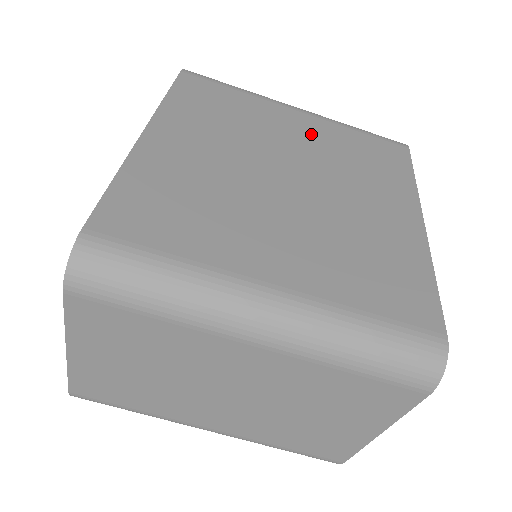
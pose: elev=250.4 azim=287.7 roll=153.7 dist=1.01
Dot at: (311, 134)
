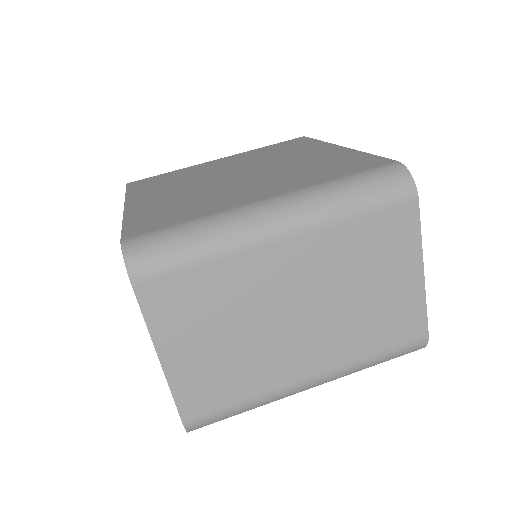
Dot at: (235, 160)
